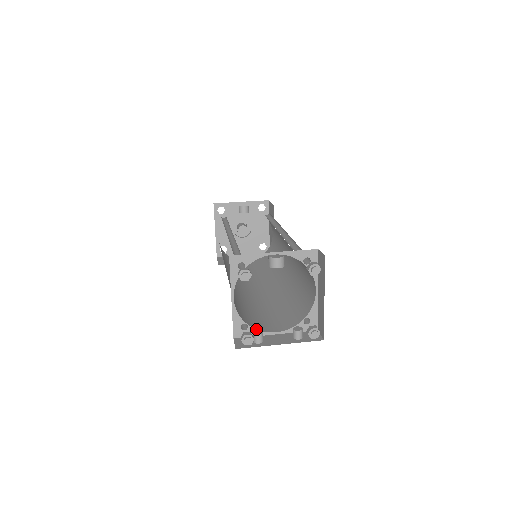
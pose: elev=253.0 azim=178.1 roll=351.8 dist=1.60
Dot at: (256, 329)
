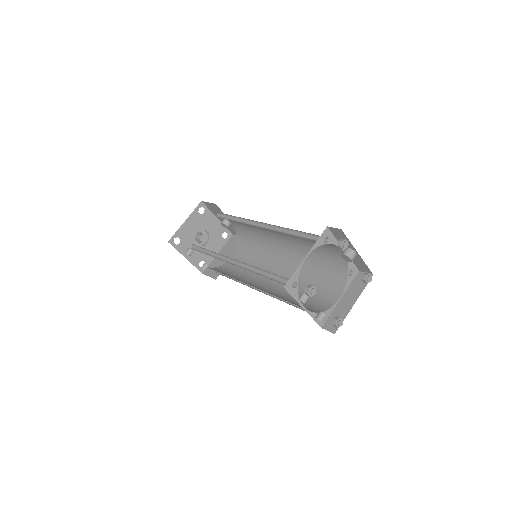
Dot at: occluded
